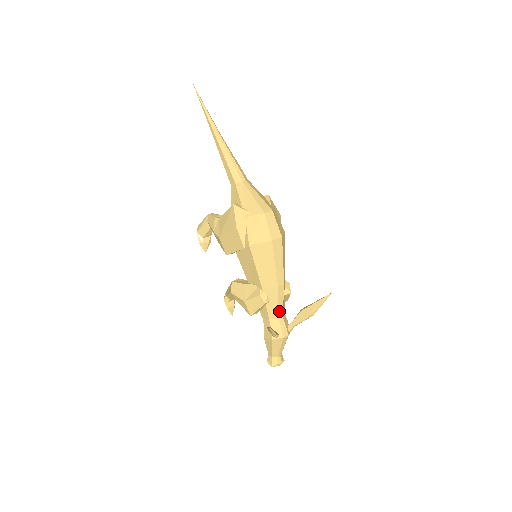
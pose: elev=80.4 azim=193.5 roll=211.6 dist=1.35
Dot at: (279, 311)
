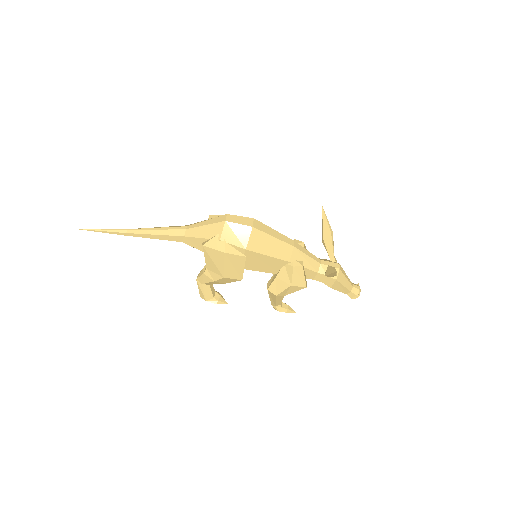
Dot at: (315, 259)
